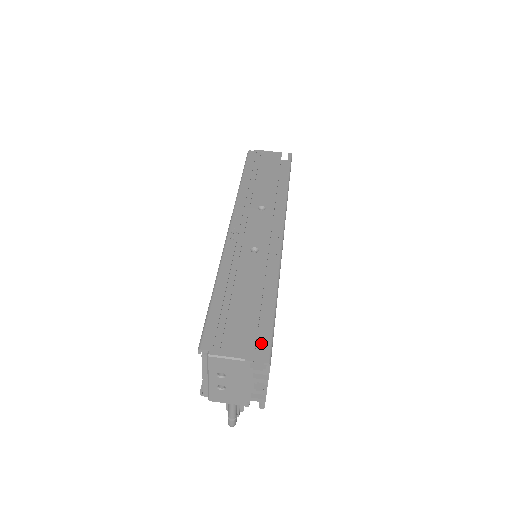
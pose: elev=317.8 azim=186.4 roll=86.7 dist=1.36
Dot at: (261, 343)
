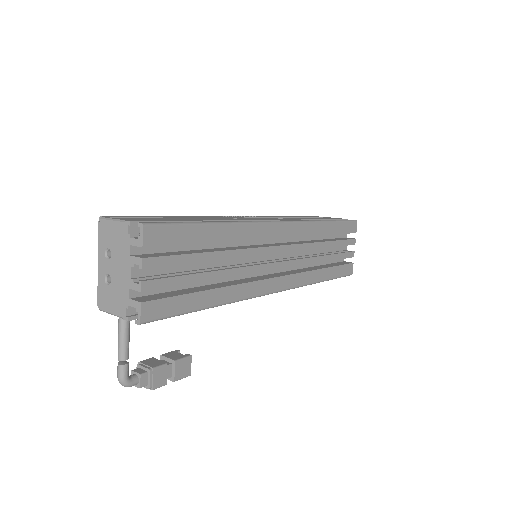
Dot at: occluded
